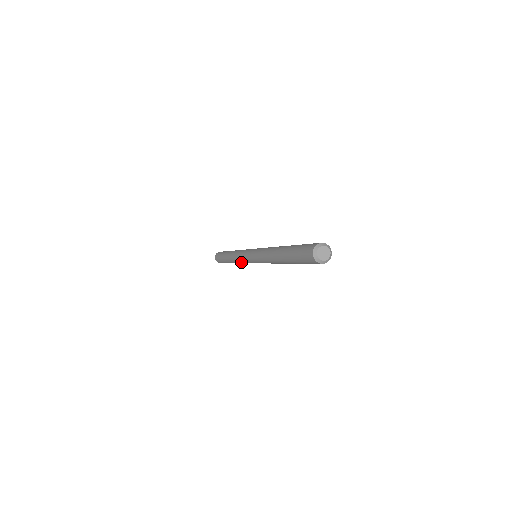
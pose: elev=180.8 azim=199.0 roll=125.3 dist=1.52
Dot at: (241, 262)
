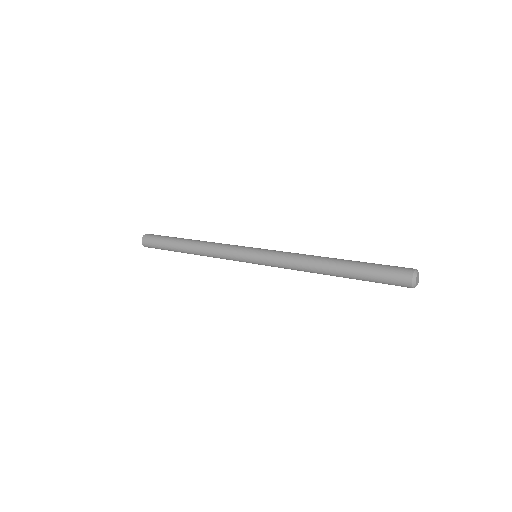
Dot at: occluded
